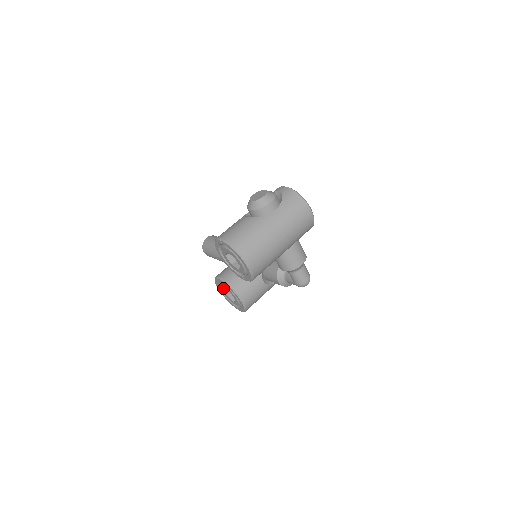
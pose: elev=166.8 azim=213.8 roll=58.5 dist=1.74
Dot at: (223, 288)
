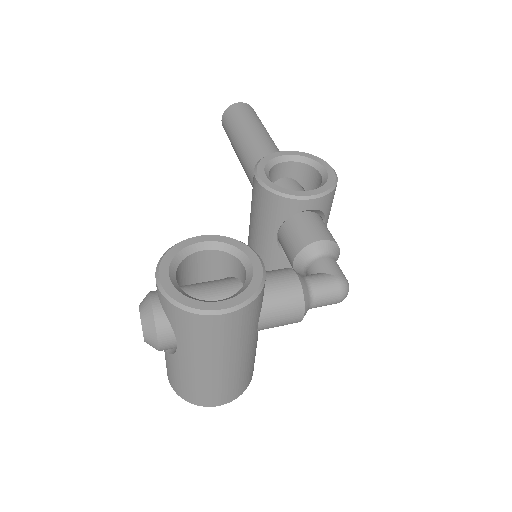
Dot at: occluded
